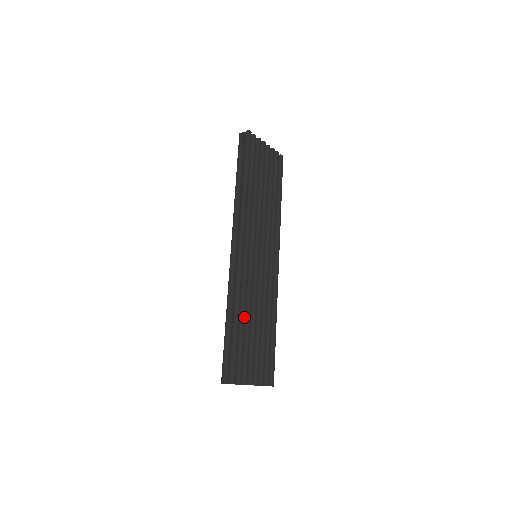
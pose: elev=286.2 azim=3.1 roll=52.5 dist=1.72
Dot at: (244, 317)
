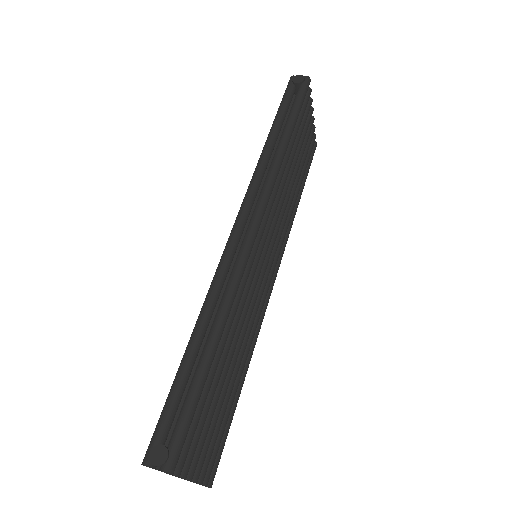
Dot at: (223, 346)
